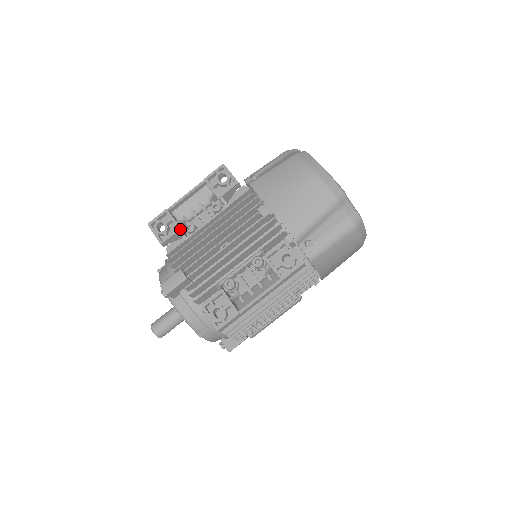
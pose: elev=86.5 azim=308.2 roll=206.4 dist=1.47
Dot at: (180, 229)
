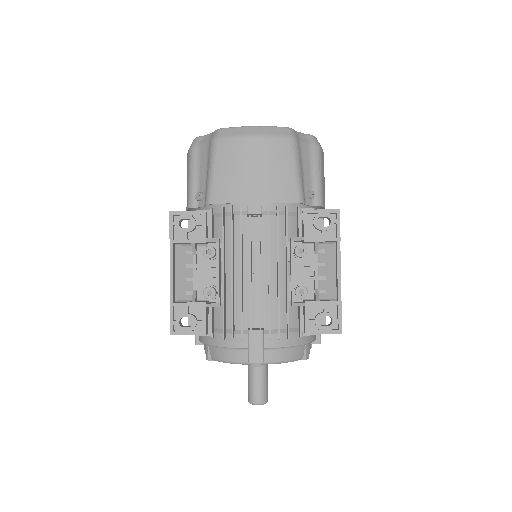
Dot at: (206, 304)
